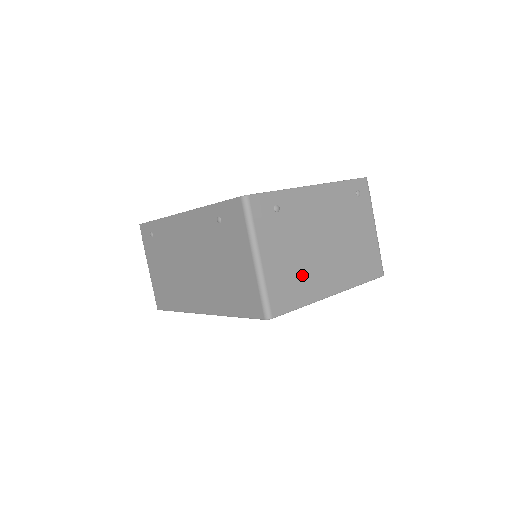
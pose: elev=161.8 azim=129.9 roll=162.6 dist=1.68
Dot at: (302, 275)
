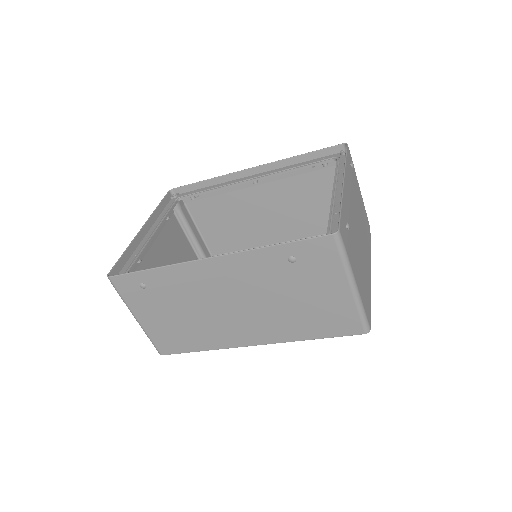
Dot at: (364, 274)
